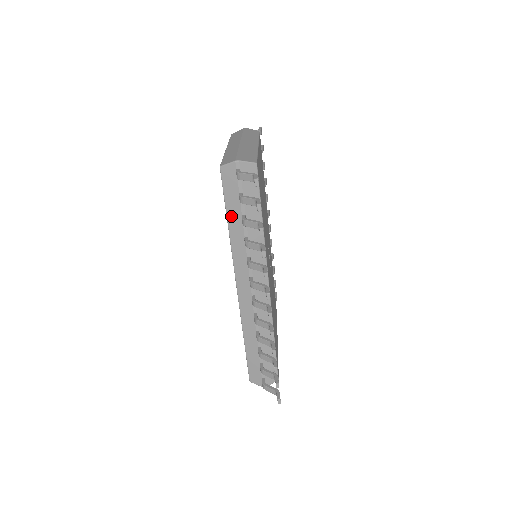
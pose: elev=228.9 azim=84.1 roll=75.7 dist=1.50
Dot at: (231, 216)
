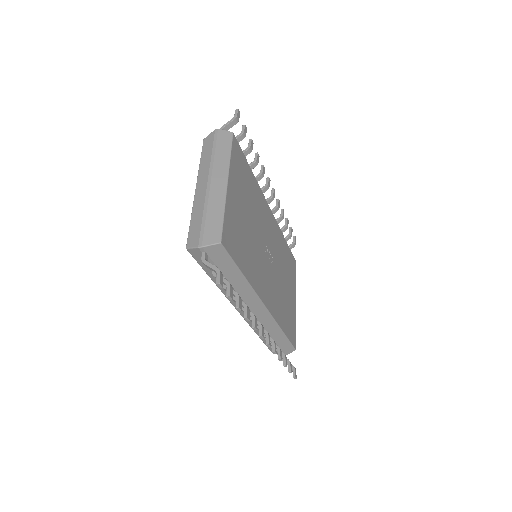
Dot at: (212, 276)
